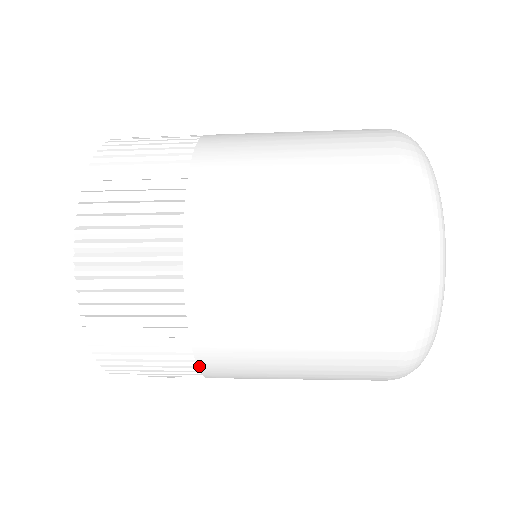
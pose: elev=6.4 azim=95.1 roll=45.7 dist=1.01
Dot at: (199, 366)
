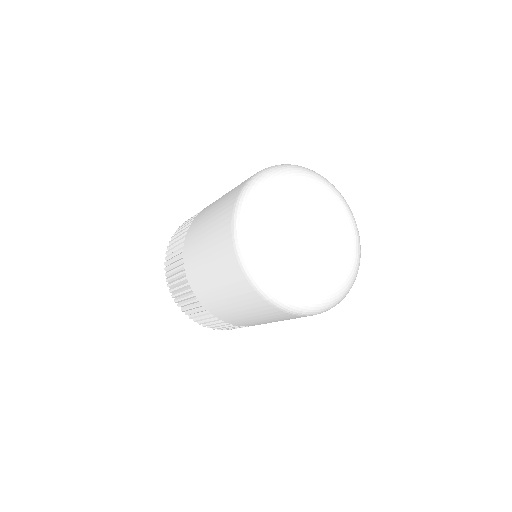
Dot at: (184, 258)
